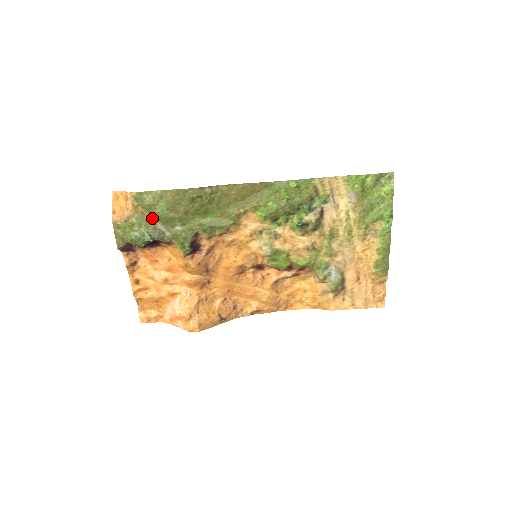
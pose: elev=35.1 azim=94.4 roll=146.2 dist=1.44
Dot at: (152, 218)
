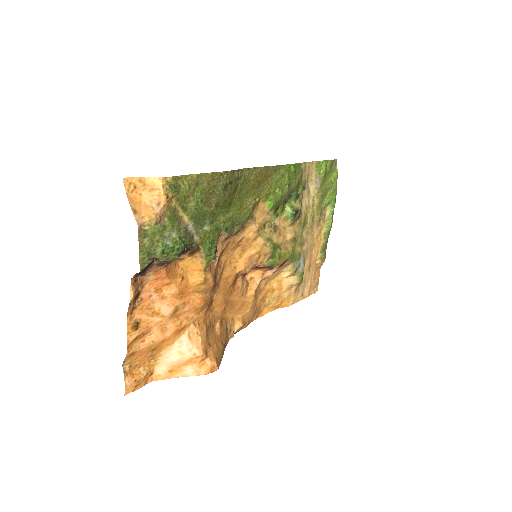
Dot at: (184, 216)
